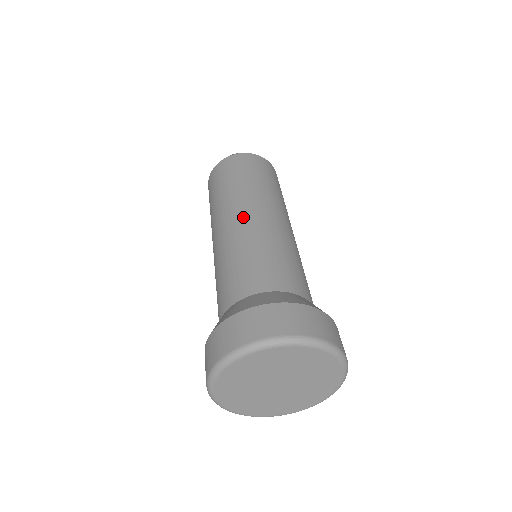
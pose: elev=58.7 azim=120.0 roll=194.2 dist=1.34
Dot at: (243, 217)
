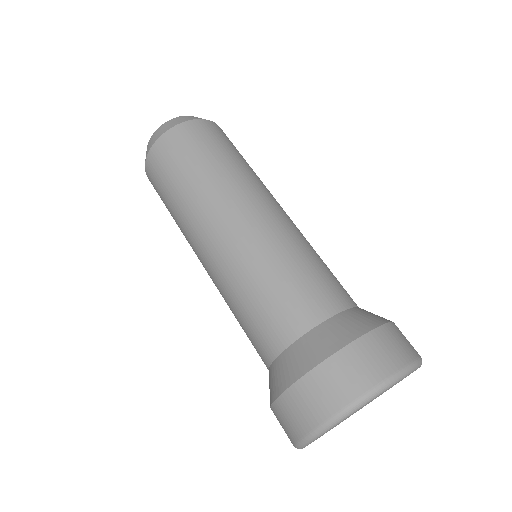
Dot at: (236, 226)
